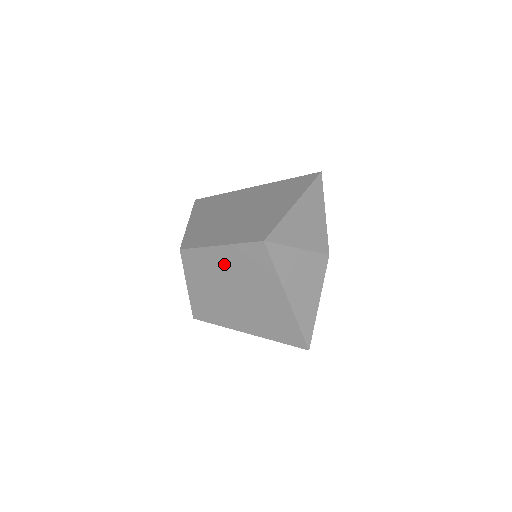
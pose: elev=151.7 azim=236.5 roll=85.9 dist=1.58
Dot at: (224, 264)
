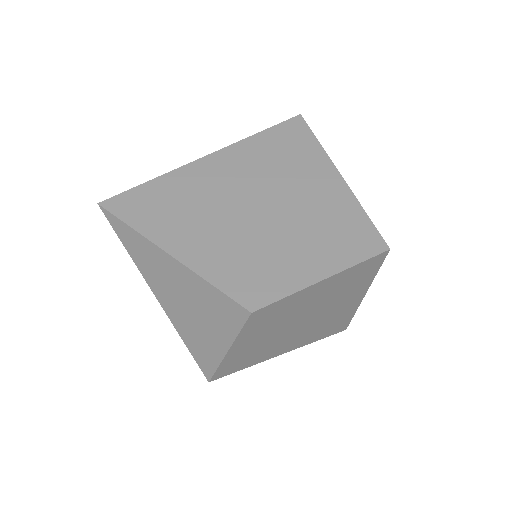
Dot at: (313, 298)
